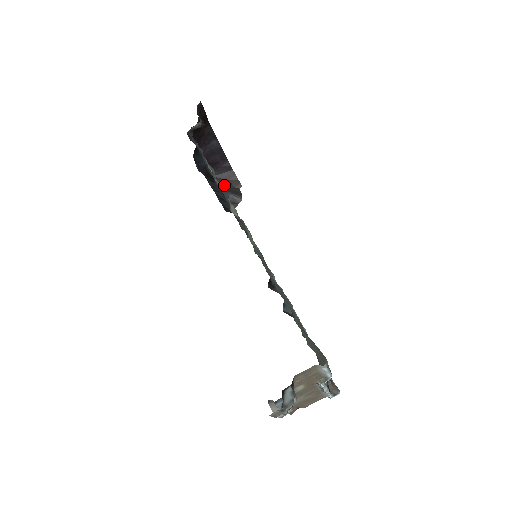
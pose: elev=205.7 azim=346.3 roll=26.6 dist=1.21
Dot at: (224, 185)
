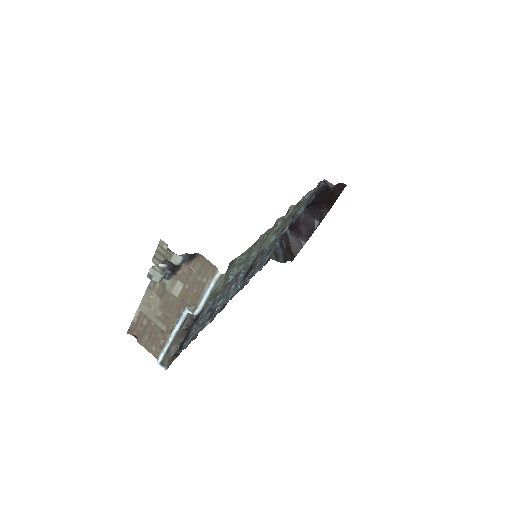
Dot at: (286, 247)
